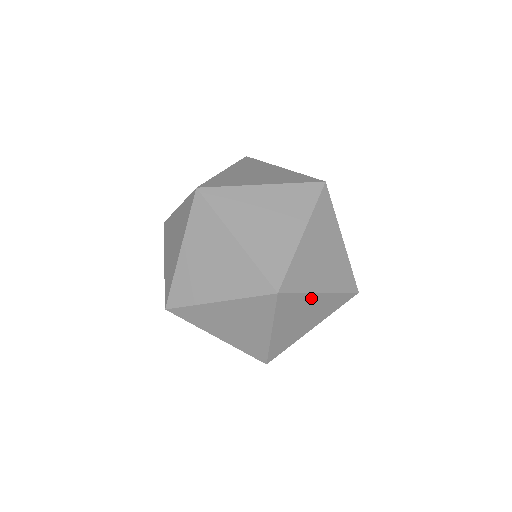
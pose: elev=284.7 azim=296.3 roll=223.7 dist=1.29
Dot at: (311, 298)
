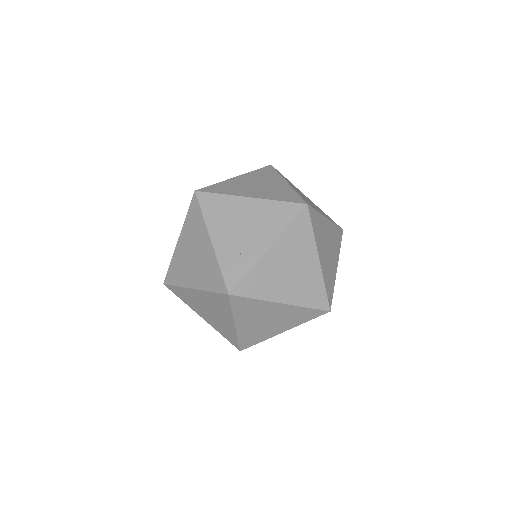
Dot at: (324, 222)
